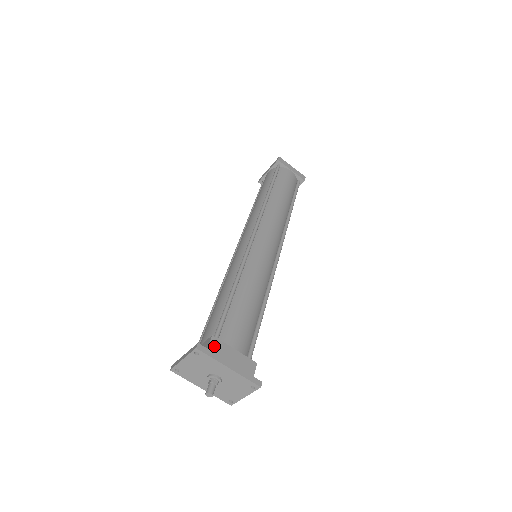
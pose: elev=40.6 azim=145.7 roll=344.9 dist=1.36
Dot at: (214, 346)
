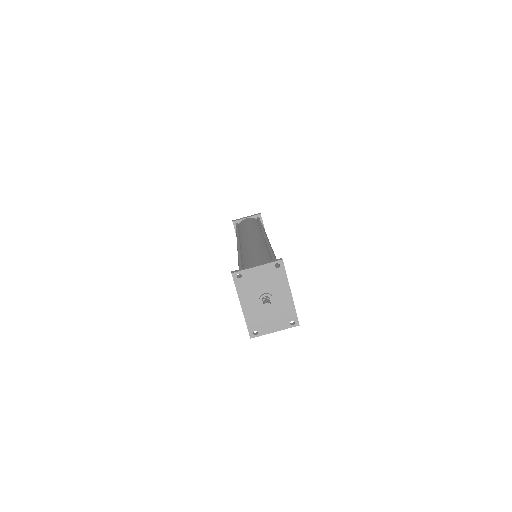
Dot at: occluded
